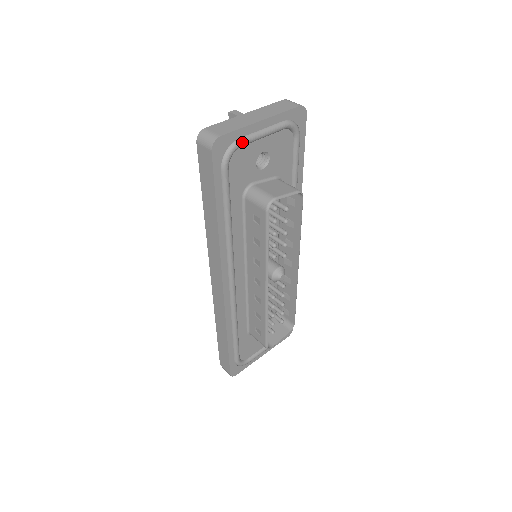
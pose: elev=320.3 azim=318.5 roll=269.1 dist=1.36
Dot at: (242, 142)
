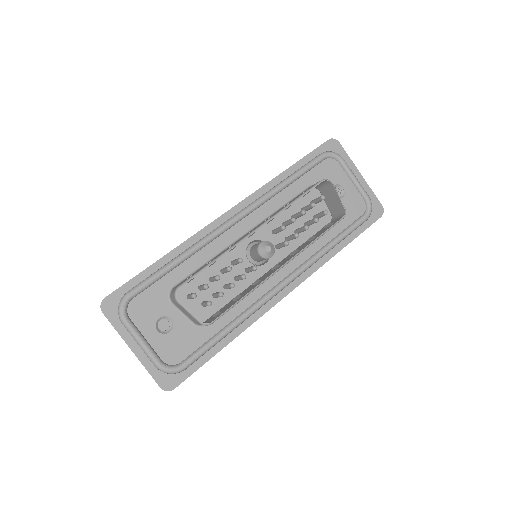
Dot at: (343, 161)
